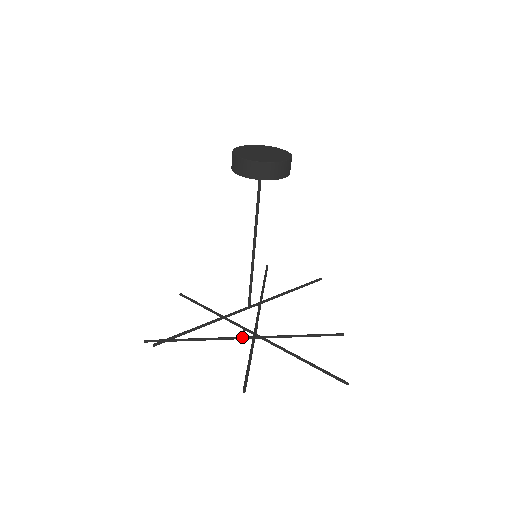
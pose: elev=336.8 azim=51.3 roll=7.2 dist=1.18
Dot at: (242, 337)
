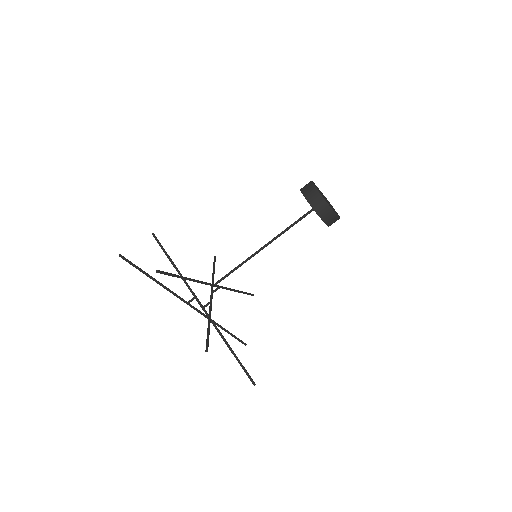
Dot at: (188, 302)
